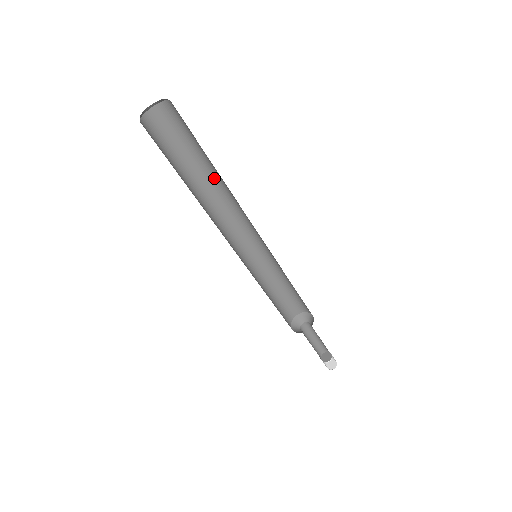
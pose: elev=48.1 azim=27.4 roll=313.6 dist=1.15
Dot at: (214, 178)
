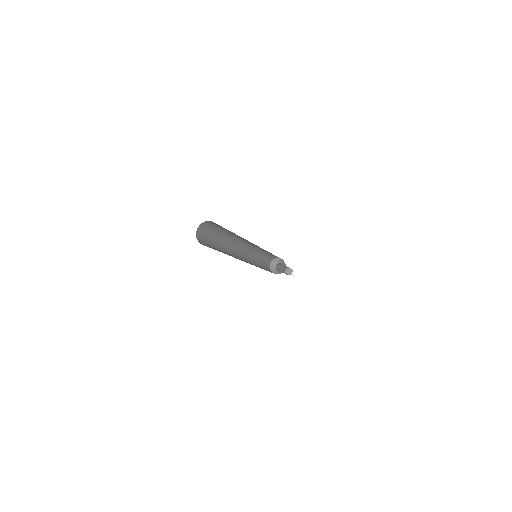
Dot at: occluded
